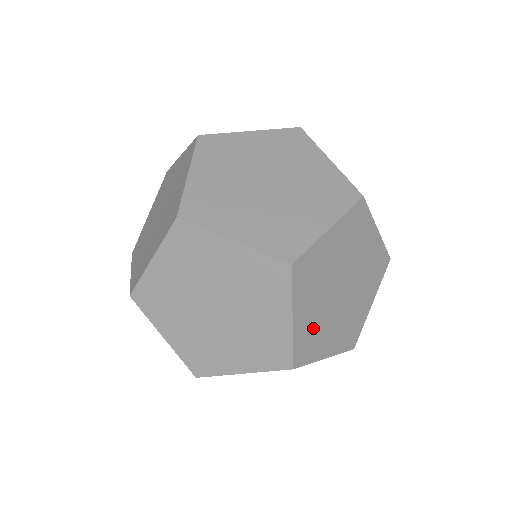
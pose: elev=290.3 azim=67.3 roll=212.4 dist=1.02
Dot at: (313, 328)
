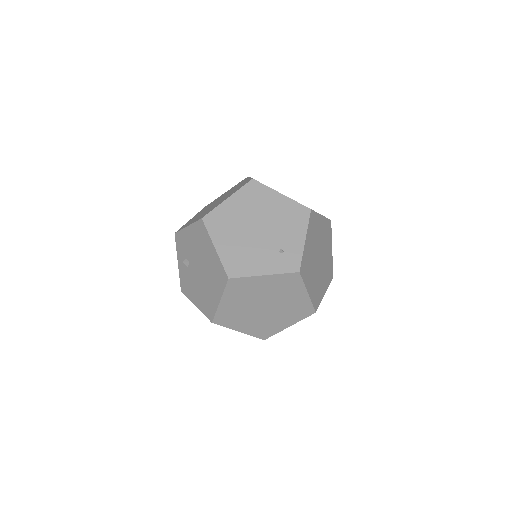
Dot at: occluded
